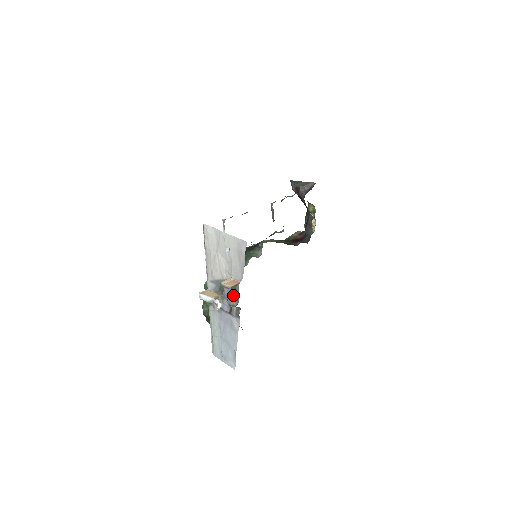
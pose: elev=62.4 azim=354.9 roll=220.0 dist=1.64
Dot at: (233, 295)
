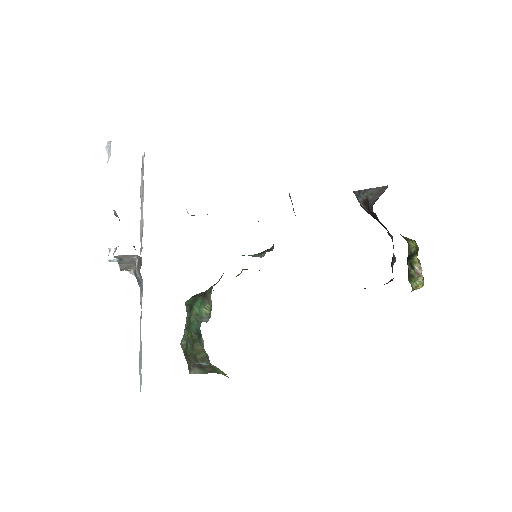
Dot at: (209, 308)
